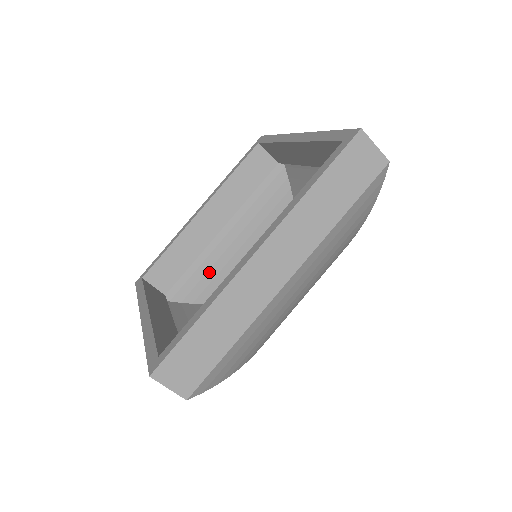
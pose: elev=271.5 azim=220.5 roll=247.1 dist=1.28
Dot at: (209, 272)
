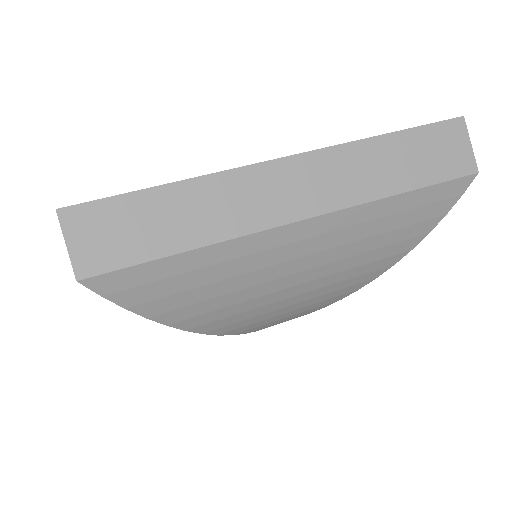
Dot at: occluded
